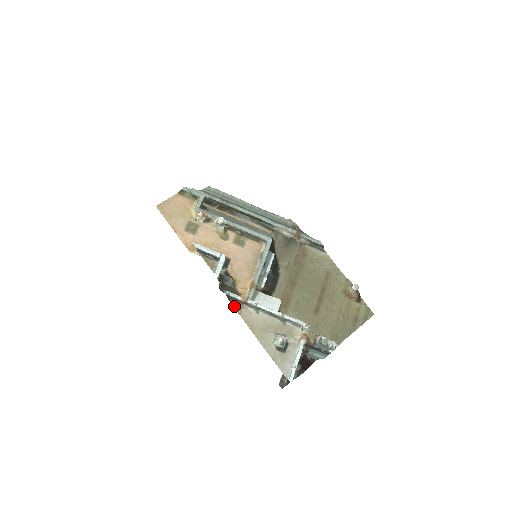
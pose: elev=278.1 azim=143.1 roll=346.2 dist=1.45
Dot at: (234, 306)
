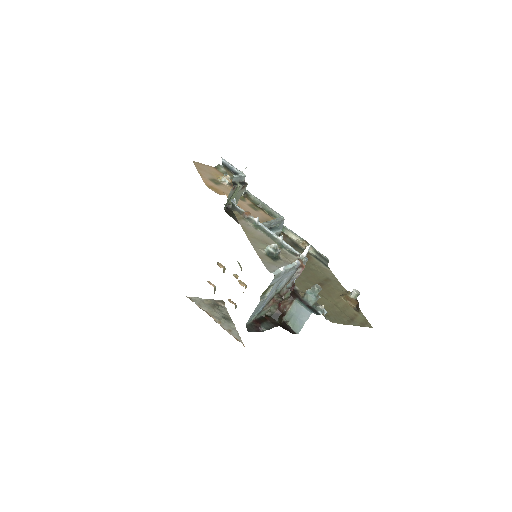
Dot at: (235, 214)
